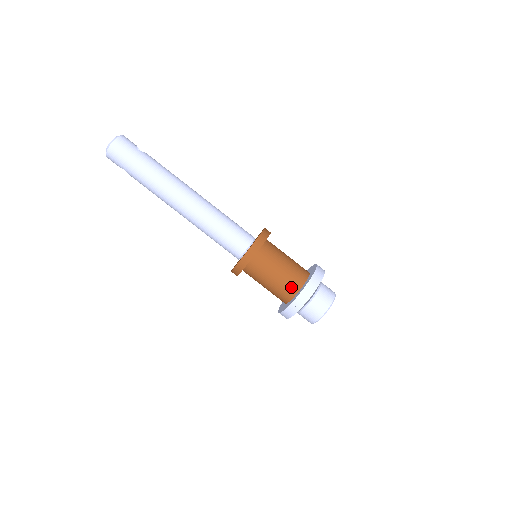
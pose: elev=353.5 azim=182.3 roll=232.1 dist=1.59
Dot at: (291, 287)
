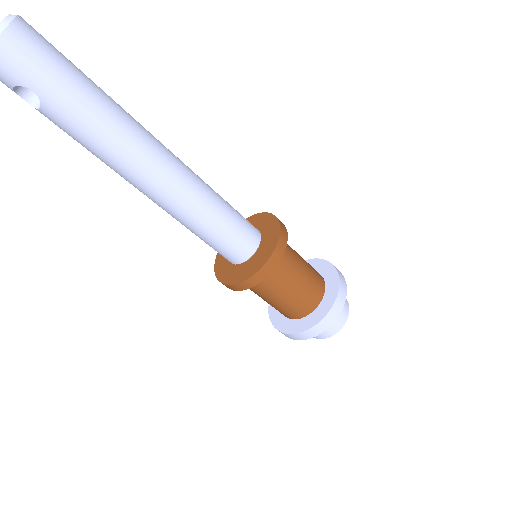
Dot at: (317, 290)
